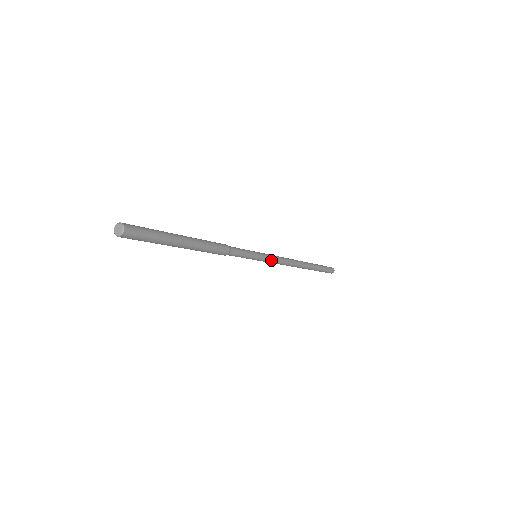
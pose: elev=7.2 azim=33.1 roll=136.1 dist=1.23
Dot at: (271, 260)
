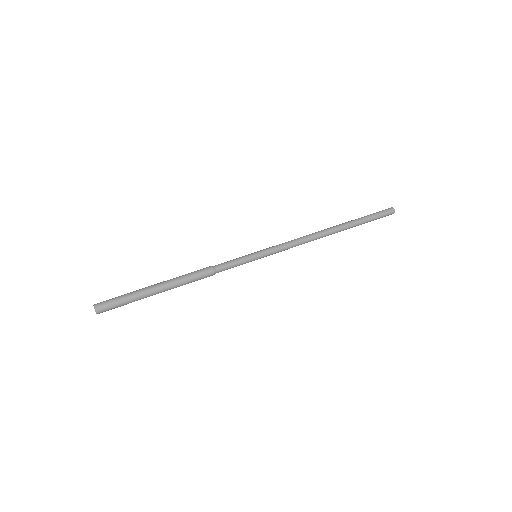
Dot at: (277, 251)
